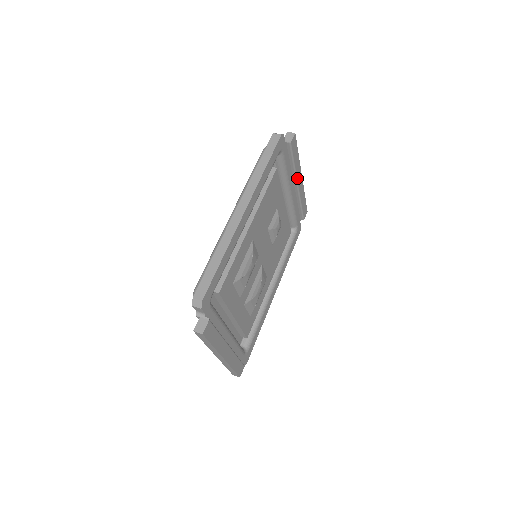
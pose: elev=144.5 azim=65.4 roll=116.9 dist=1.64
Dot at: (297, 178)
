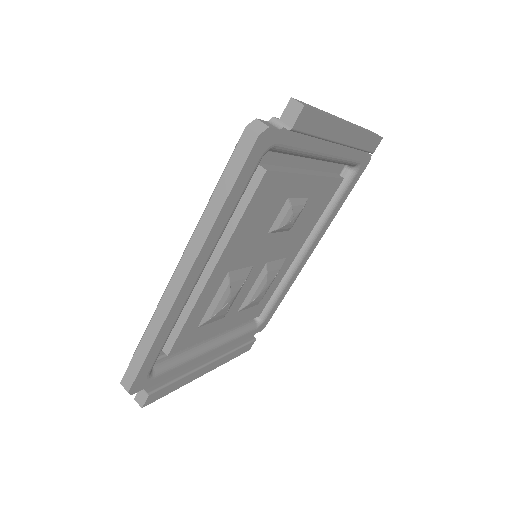
Dot at: (334, 139)
